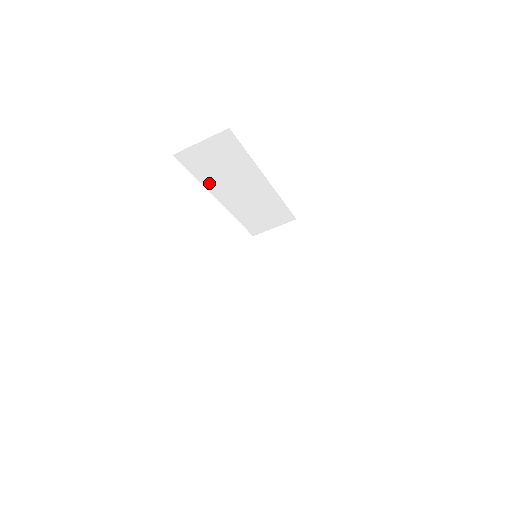
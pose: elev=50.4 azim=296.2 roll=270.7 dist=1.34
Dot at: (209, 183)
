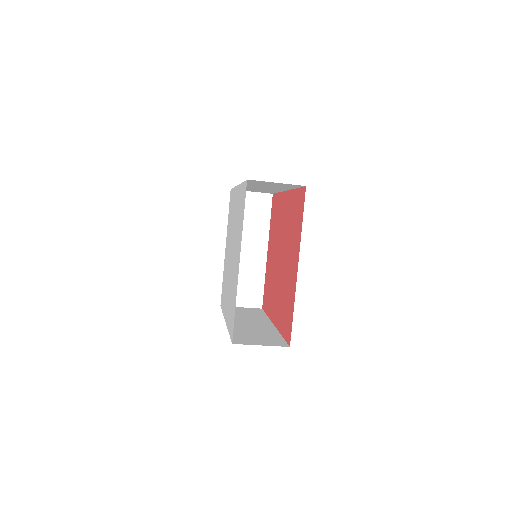
Dot at: (247, 184)
